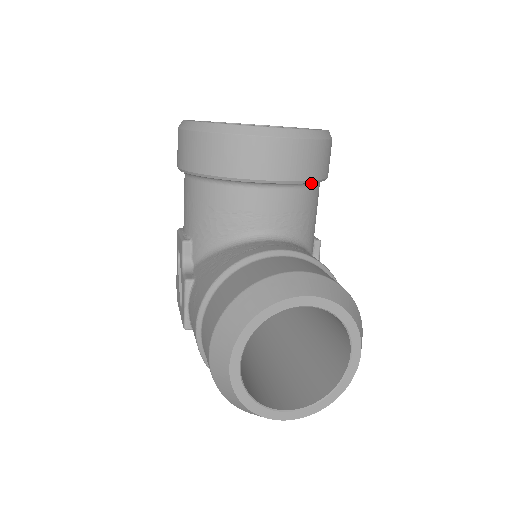
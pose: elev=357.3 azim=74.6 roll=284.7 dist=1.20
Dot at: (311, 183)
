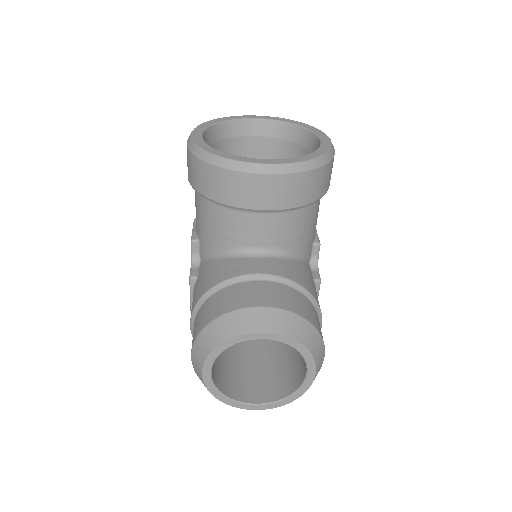
Dot at: occluded
